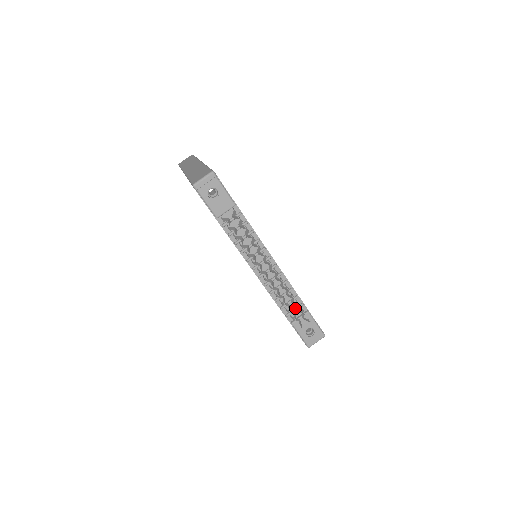
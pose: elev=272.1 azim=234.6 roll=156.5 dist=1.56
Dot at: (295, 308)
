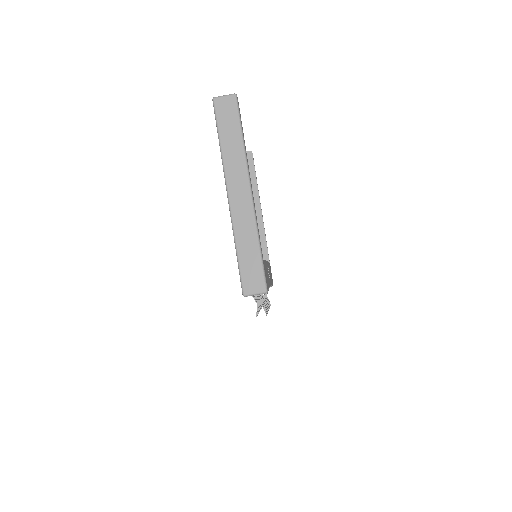
Dot at: occluded
